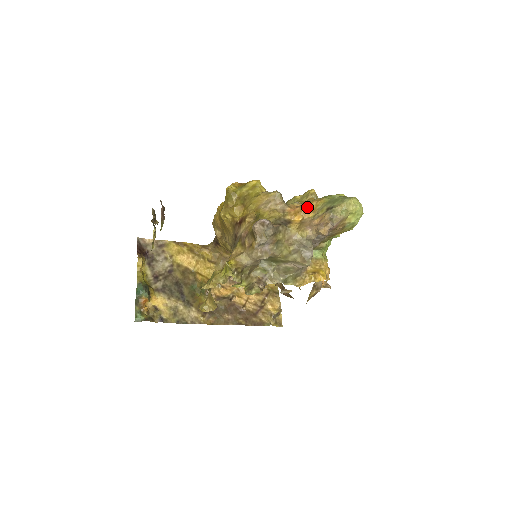
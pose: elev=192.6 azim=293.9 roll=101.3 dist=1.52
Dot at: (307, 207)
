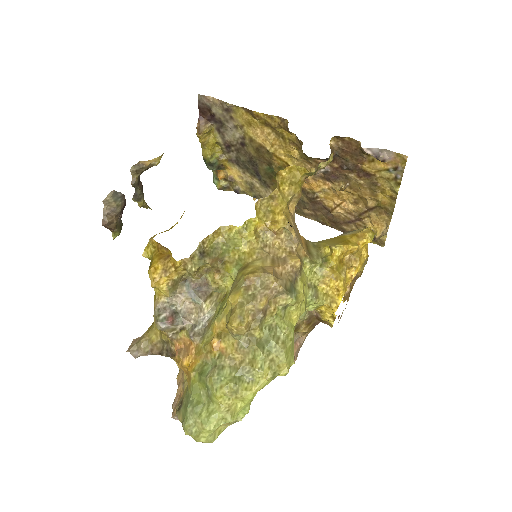
Dot at: (182, 366)
